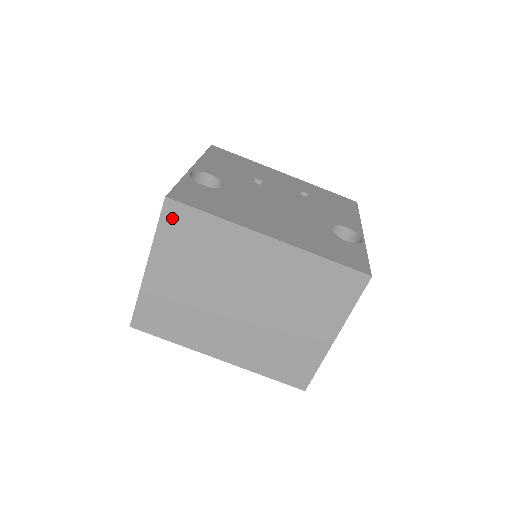
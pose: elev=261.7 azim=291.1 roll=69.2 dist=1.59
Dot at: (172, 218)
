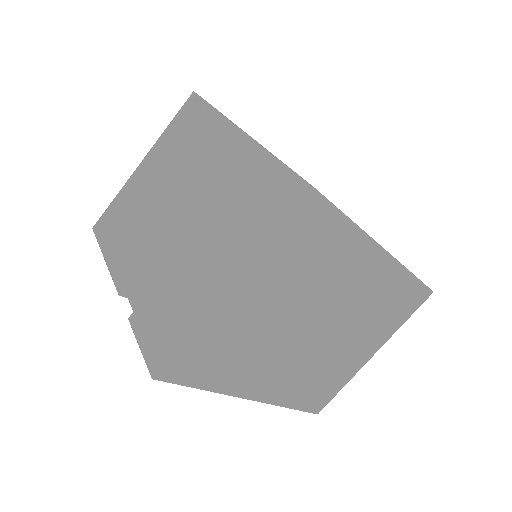
Dot at: (303, 218)
